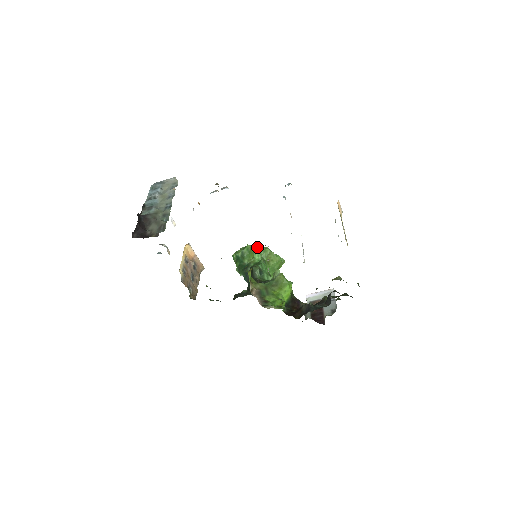
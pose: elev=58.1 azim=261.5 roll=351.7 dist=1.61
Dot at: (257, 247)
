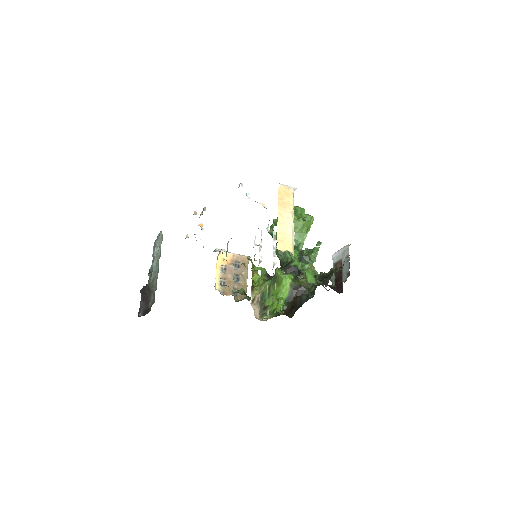
Dot at: occluded
